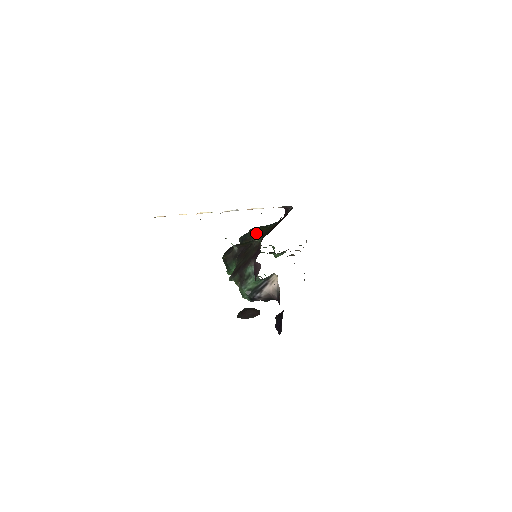
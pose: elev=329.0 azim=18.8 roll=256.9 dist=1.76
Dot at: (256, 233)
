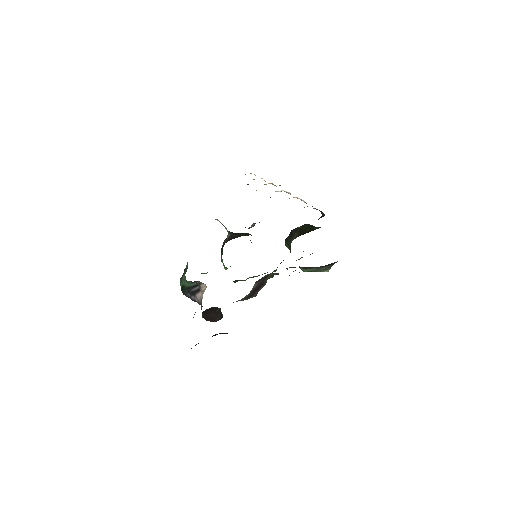
Dot at: occluded
